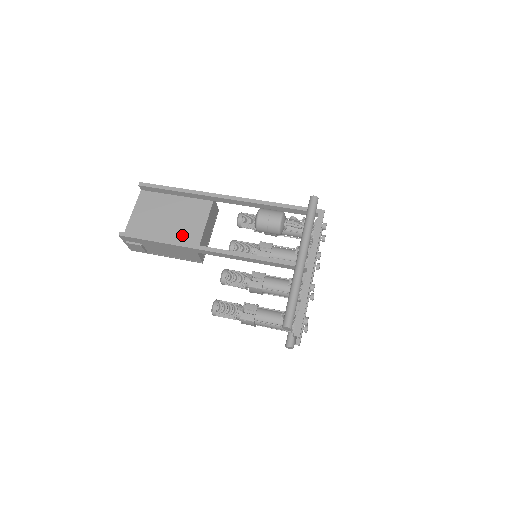
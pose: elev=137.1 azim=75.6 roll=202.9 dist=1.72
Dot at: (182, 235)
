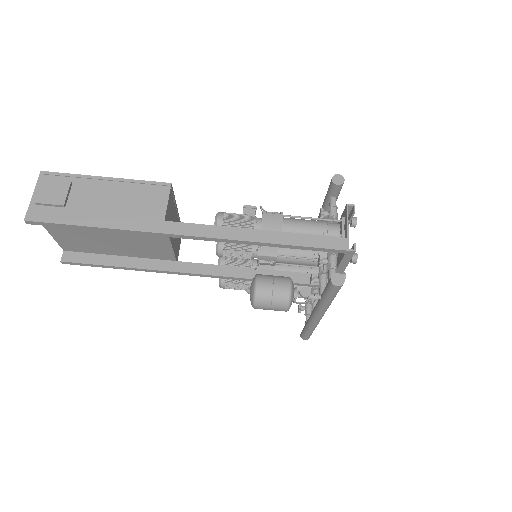
Dot at: (145, 252)
